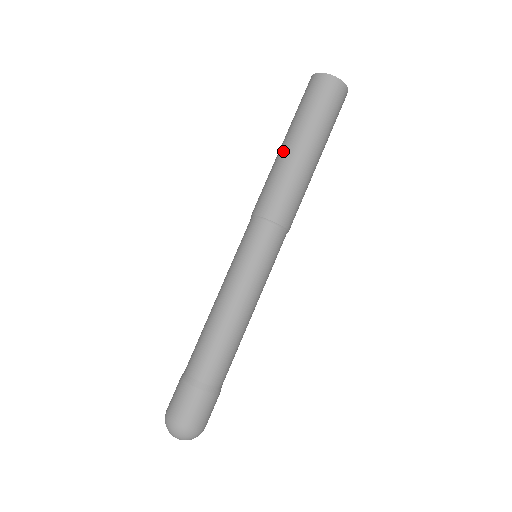
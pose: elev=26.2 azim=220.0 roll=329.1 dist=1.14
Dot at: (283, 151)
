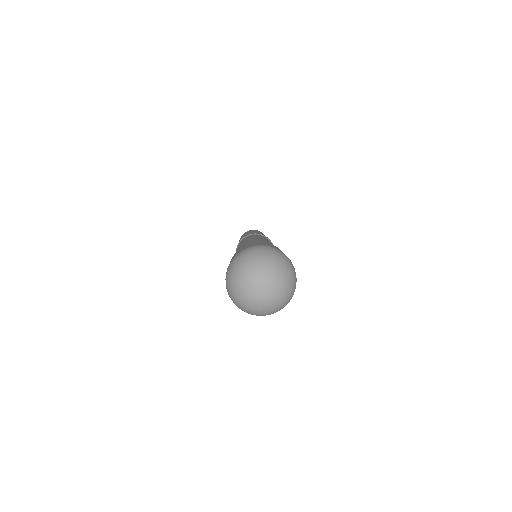
Dot at: occluded
